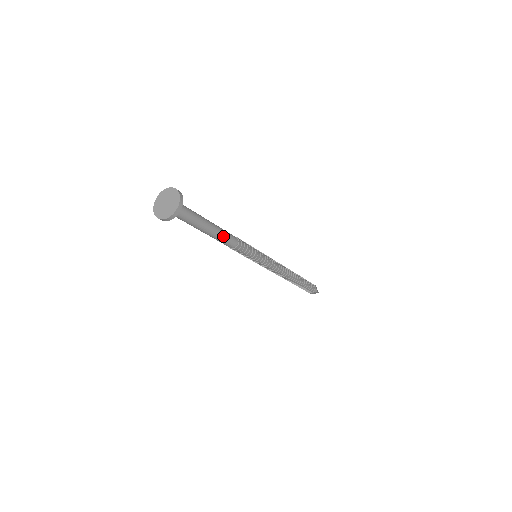
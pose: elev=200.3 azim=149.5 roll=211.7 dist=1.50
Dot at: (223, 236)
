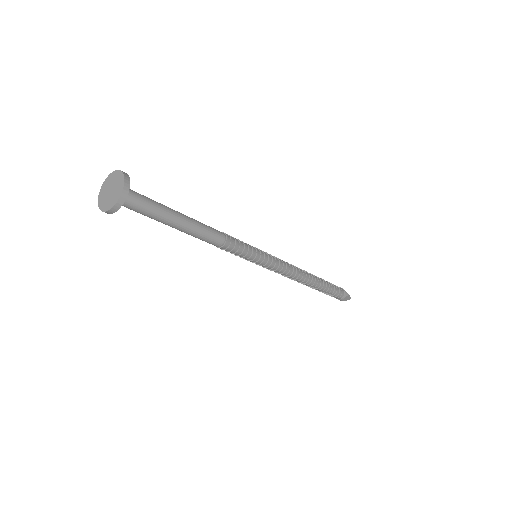
Dot at: (202, 228)
